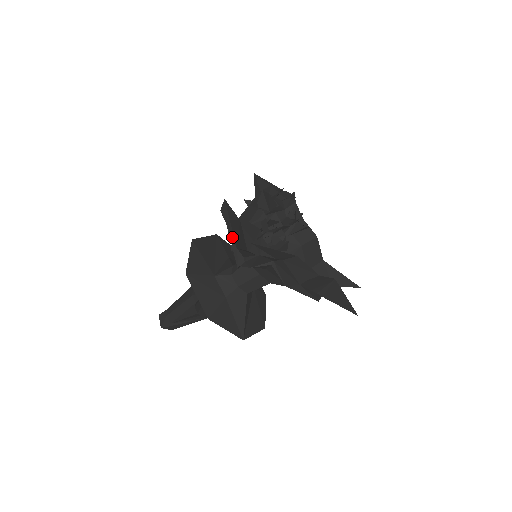
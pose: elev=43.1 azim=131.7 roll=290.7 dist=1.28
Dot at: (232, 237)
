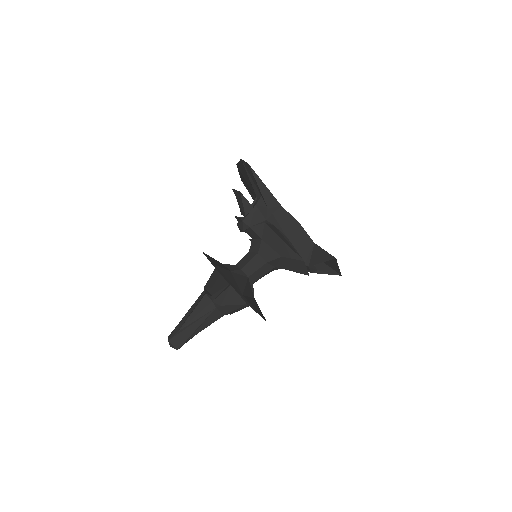
Dot at: (238, 191)
